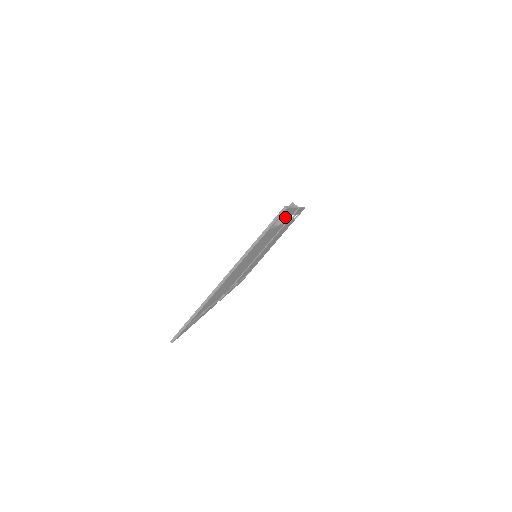
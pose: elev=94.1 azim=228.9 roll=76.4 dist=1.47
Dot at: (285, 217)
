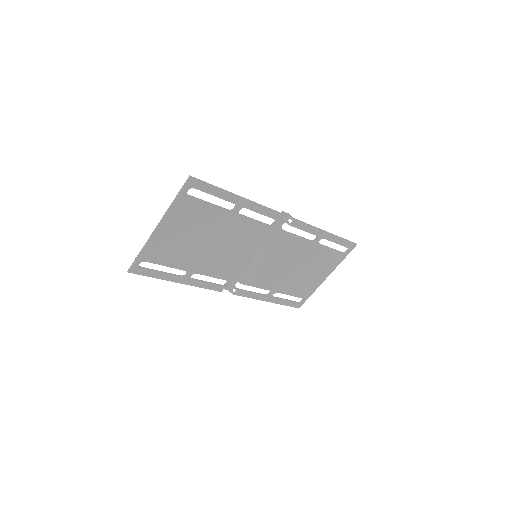
Dot at: occluded
